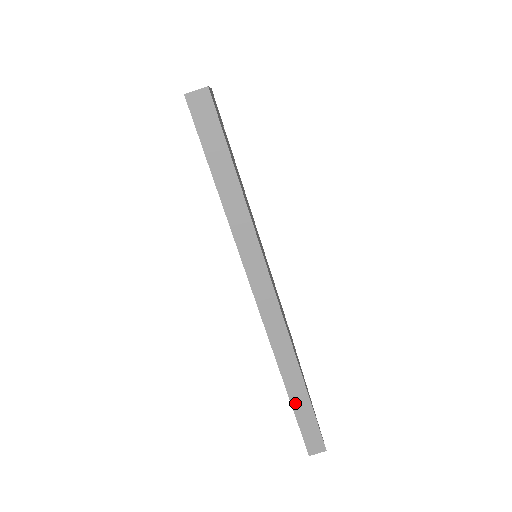
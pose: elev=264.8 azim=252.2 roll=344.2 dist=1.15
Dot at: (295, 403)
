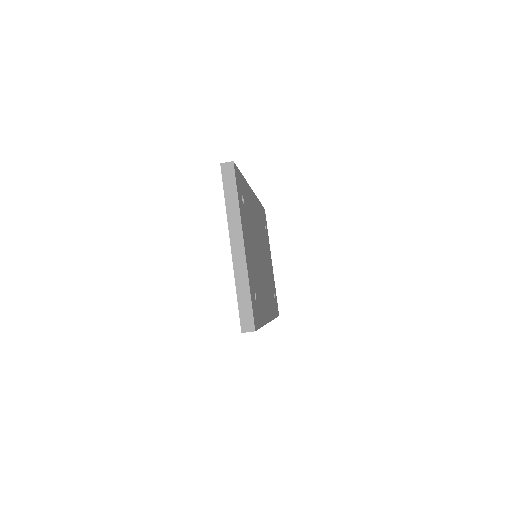
Dot at: occluded
